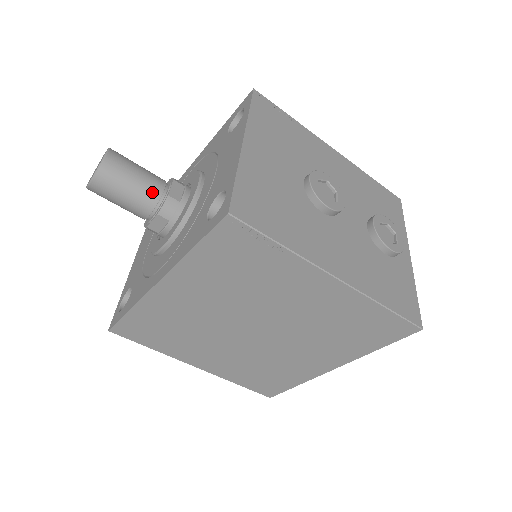
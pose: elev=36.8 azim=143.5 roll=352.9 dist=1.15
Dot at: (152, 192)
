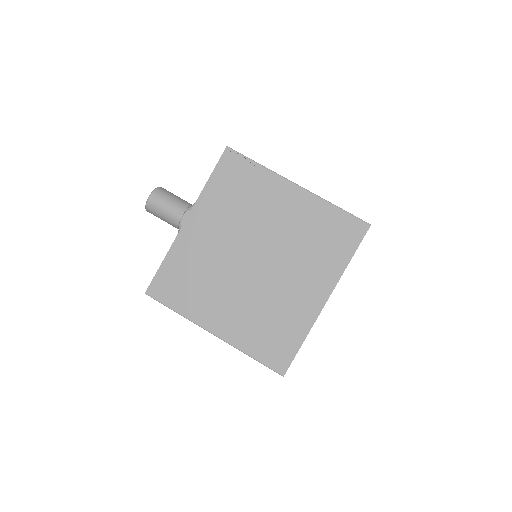
Dot at: (185, 203)
